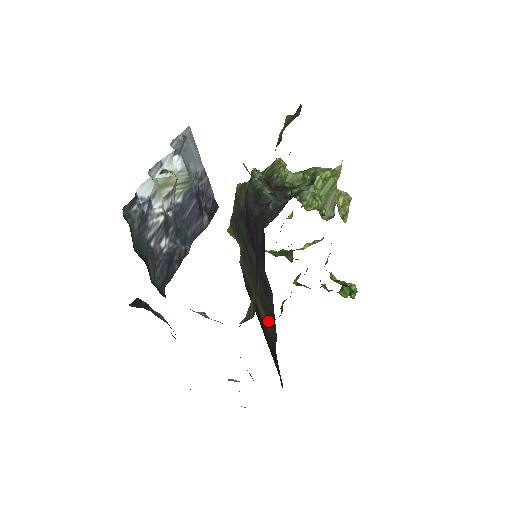
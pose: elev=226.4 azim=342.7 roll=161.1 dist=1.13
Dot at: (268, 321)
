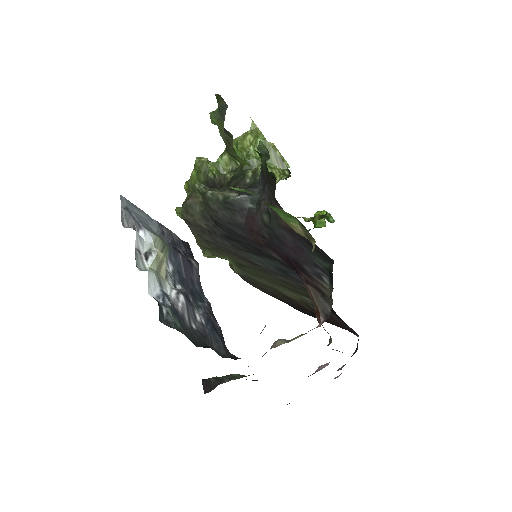
Dot at: (305, 298)
